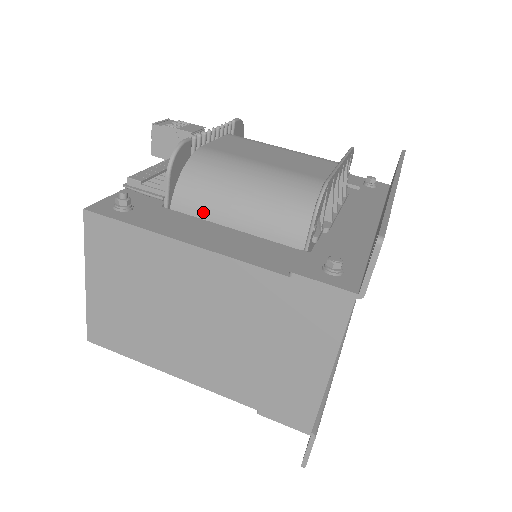
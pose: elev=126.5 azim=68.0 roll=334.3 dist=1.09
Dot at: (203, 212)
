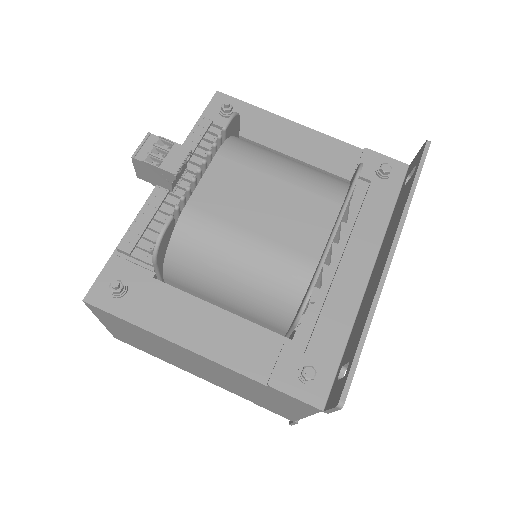
Dot at: (194, 284)
